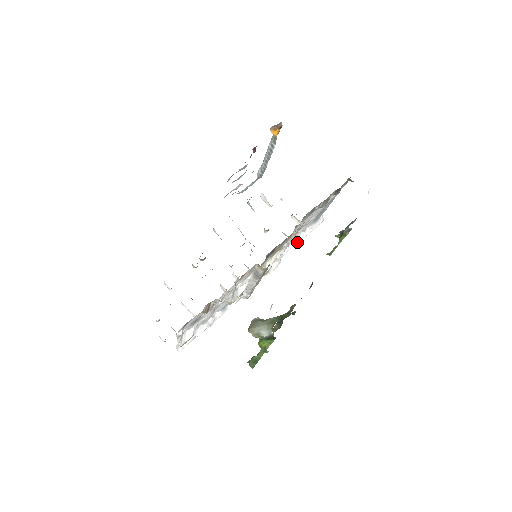
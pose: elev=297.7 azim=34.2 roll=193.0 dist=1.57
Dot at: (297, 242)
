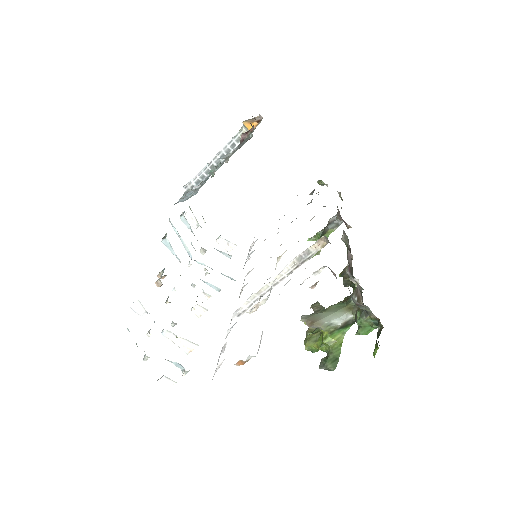
Dot at: occluded
